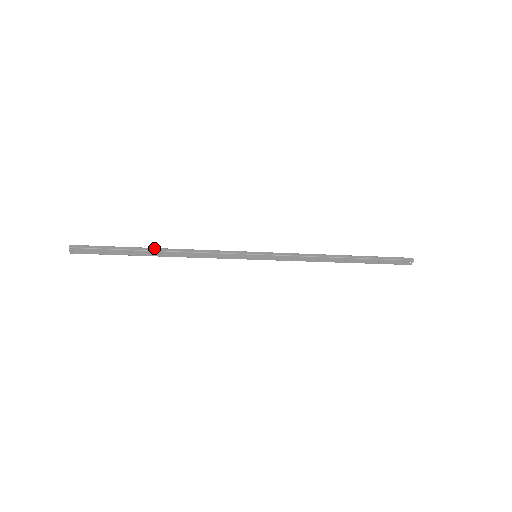
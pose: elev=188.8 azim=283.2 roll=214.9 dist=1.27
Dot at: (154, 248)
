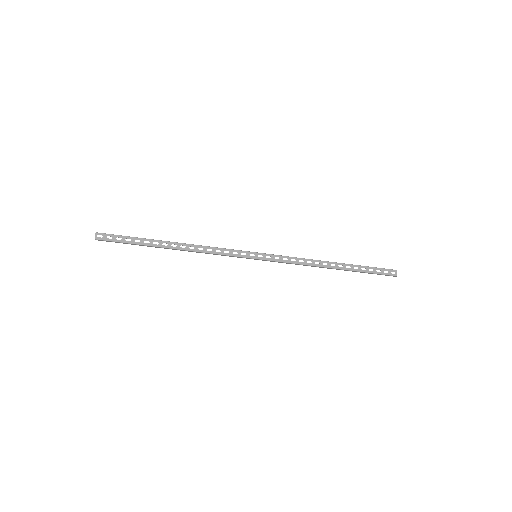
Dot at: (167, 242)
